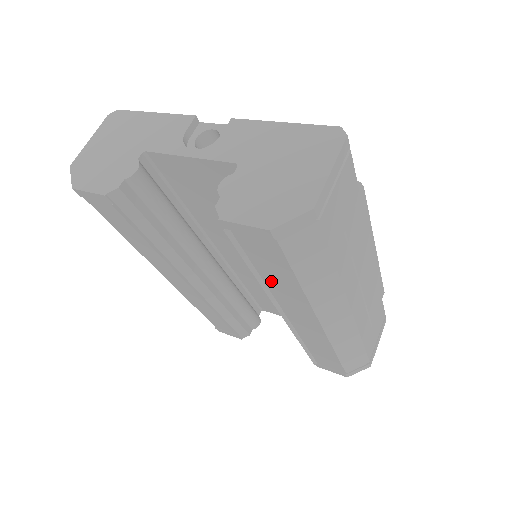
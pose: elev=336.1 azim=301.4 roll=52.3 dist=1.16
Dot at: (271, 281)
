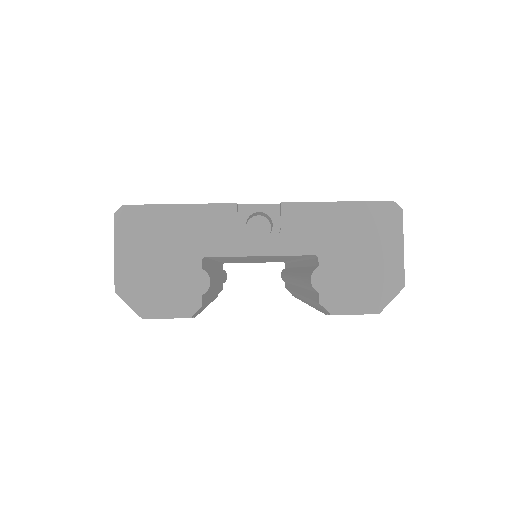
Dot at: occluded
